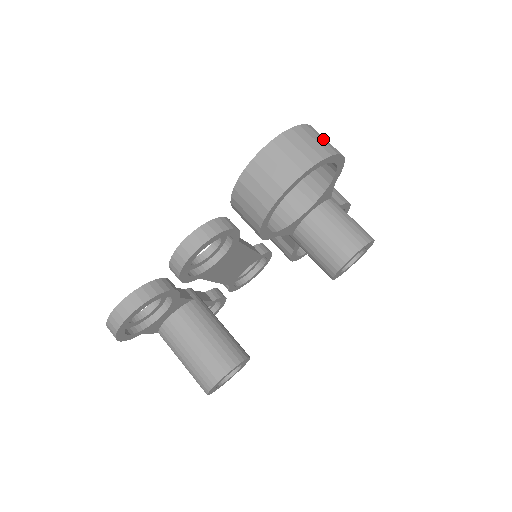
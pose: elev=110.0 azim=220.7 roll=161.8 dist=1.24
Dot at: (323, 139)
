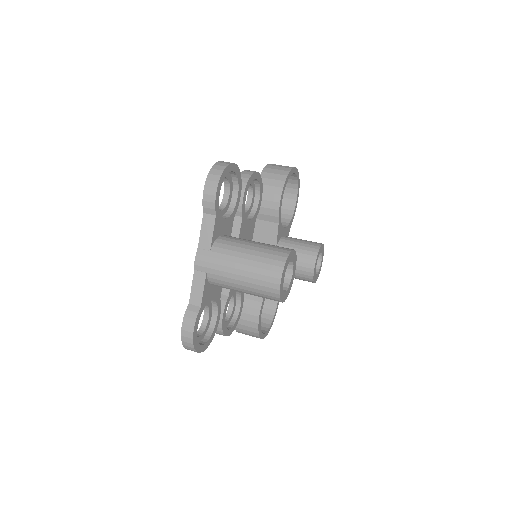
Dot at: occluded
